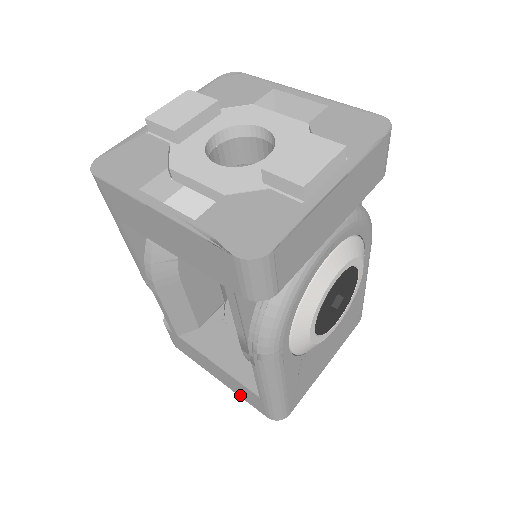
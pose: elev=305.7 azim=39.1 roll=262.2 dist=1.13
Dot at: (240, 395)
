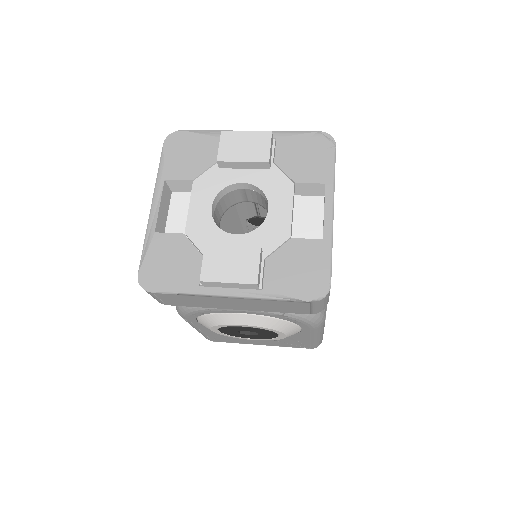
Dot at: occluded
